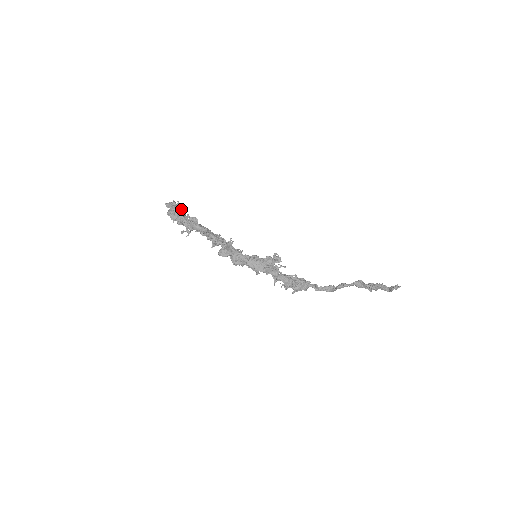
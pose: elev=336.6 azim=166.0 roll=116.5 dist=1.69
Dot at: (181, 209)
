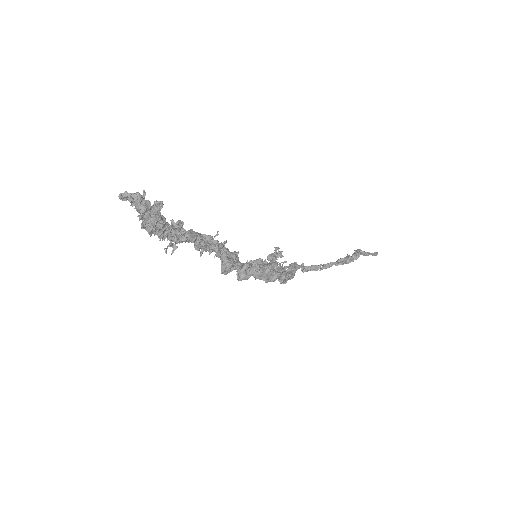
Dot at: (156, 210)
